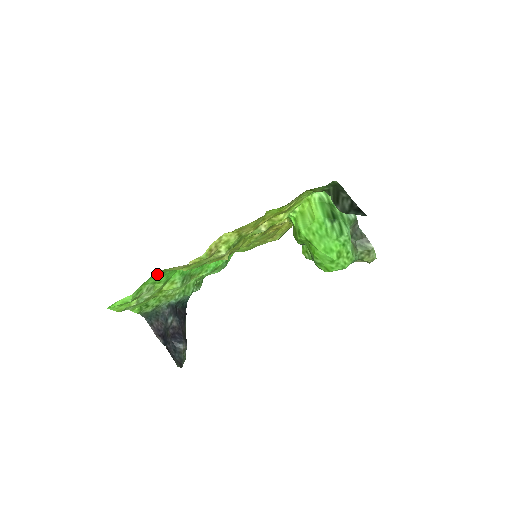
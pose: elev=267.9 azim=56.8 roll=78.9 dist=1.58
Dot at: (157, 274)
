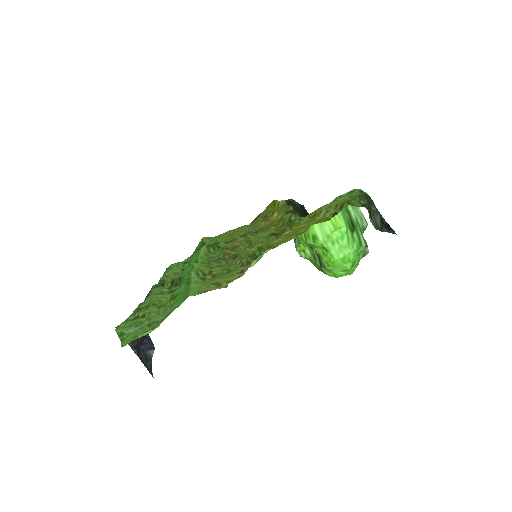
Dot at: (183, 297)
